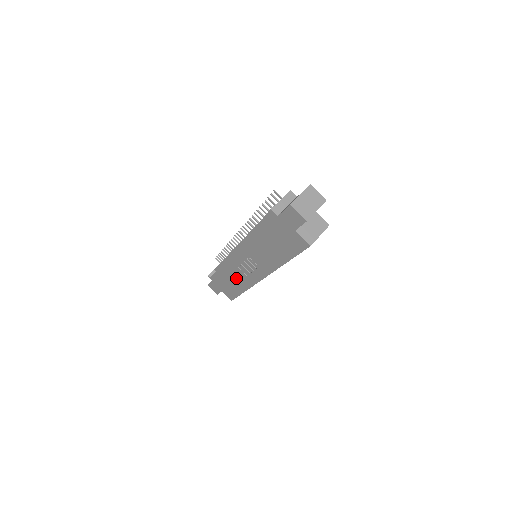
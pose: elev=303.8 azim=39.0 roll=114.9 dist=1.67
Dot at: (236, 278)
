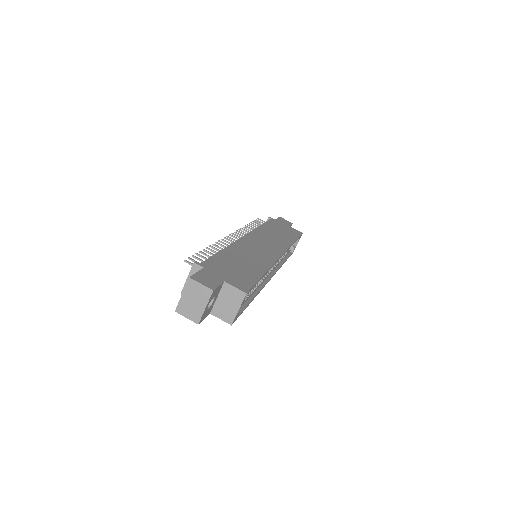
Dot at: occluded
